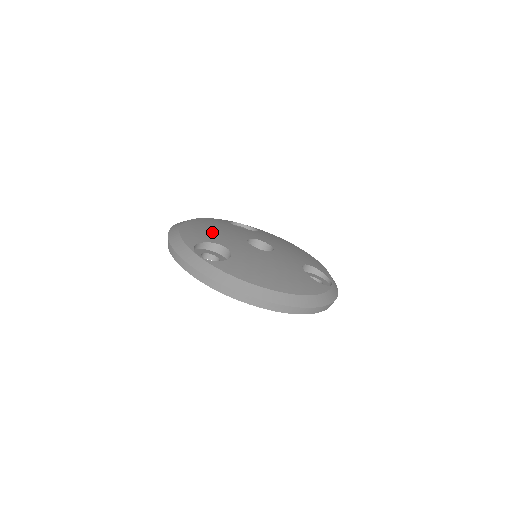
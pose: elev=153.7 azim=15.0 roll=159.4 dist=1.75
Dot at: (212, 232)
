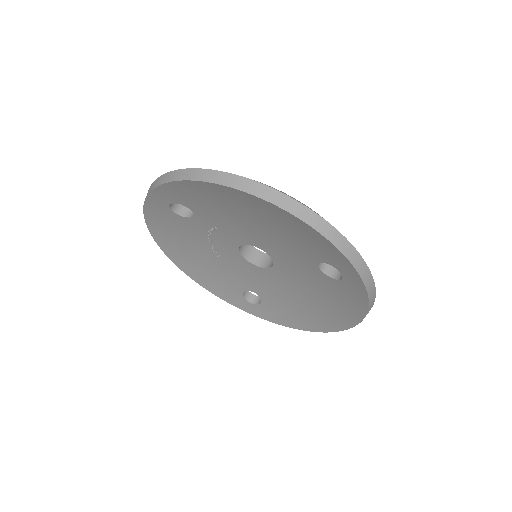
Dot at: occluded
